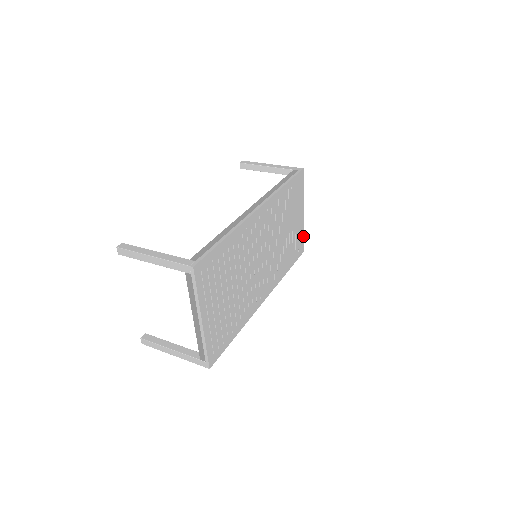
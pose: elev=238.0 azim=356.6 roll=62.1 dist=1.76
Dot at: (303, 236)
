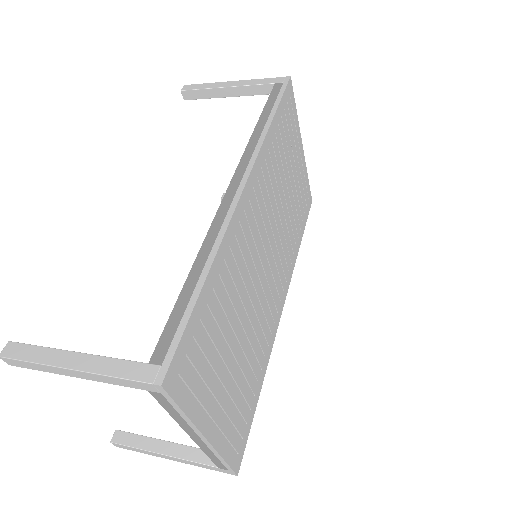
Dot at: (308, 181)
